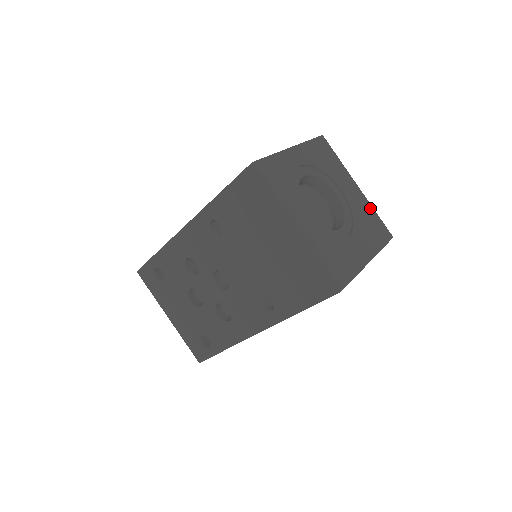
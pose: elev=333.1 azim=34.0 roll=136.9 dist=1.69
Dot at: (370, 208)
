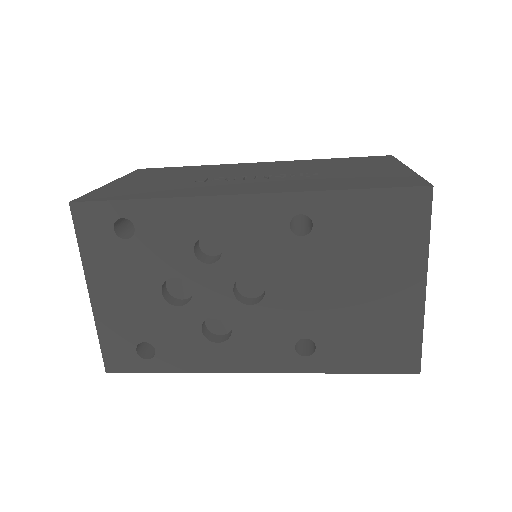
Dot at: occluded
